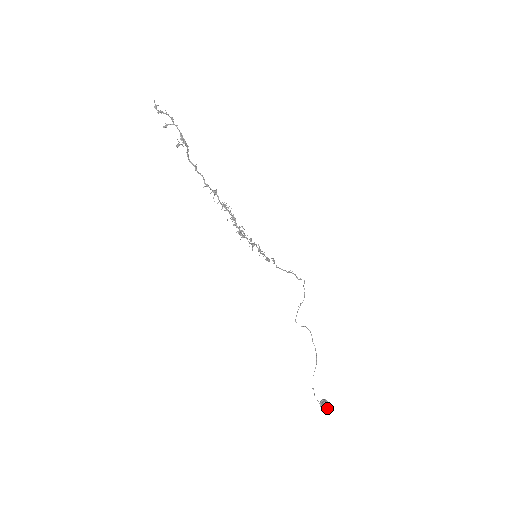
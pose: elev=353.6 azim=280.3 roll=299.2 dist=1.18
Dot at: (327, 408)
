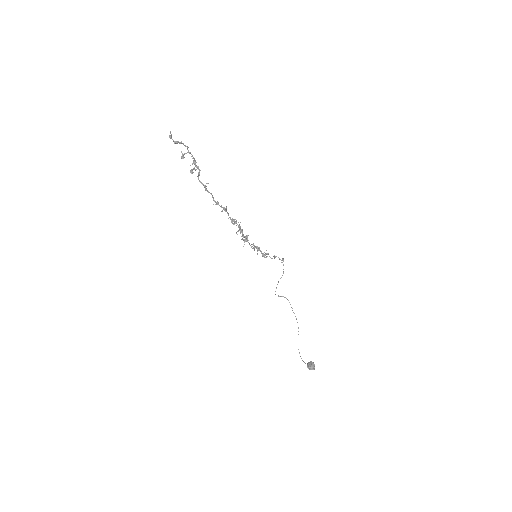
Dot at: (314, 369)
